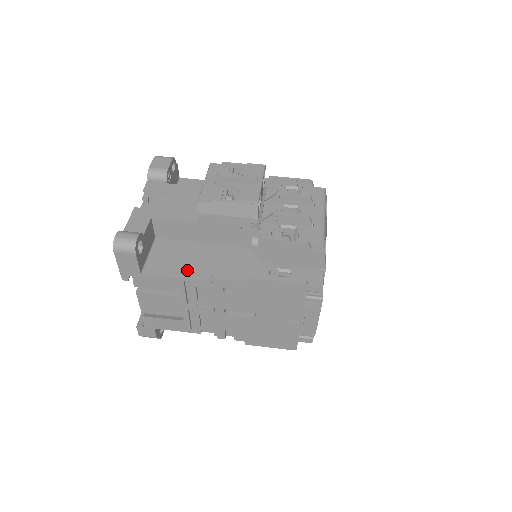
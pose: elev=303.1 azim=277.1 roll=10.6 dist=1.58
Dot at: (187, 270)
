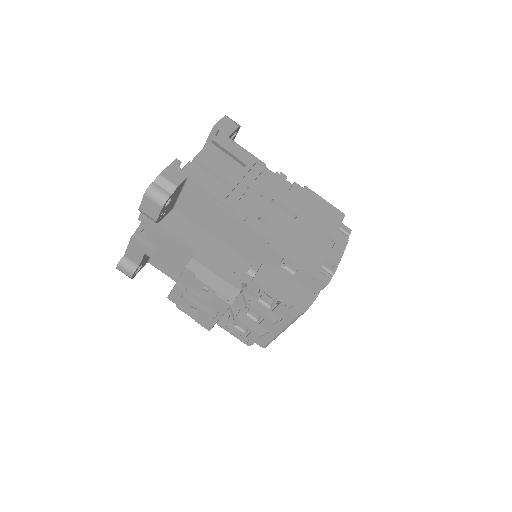
Dot at: occluded
